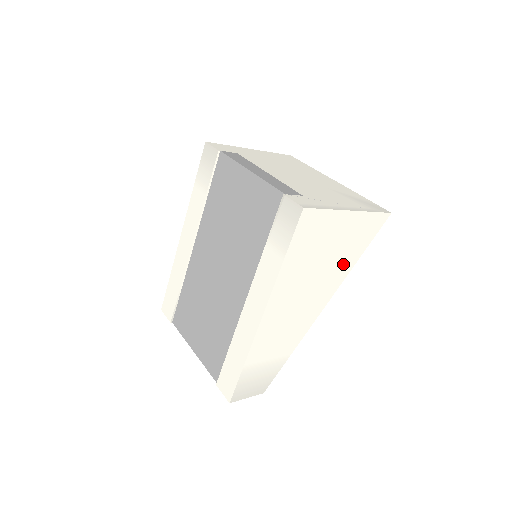
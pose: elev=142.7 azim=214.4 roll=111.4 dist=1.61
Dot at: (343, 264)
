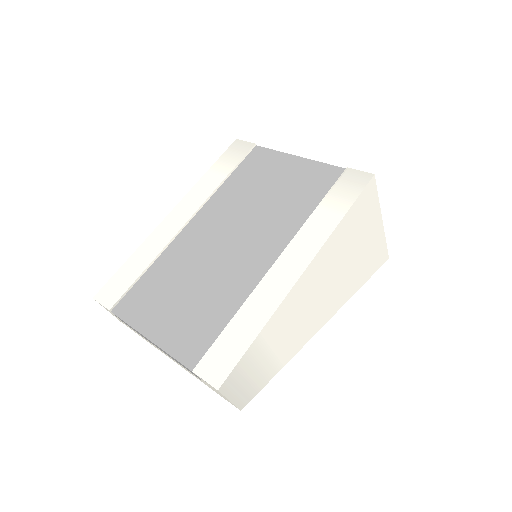
Dot at: (355, 279)
